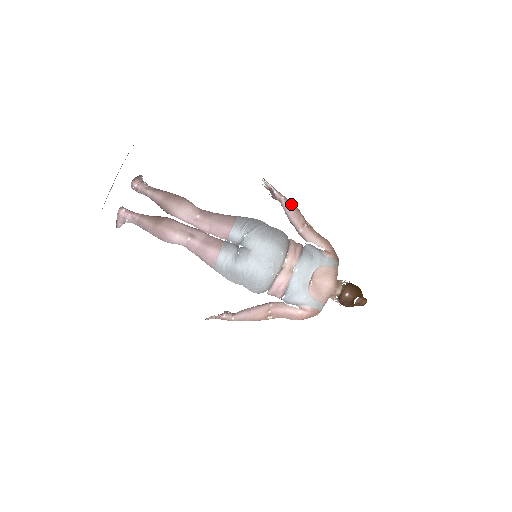
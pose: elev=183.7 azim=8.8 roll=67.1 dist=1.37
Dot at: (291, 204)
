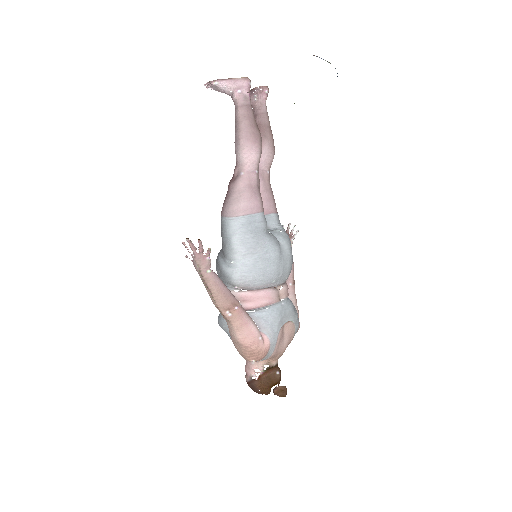
Dot at: occluded
